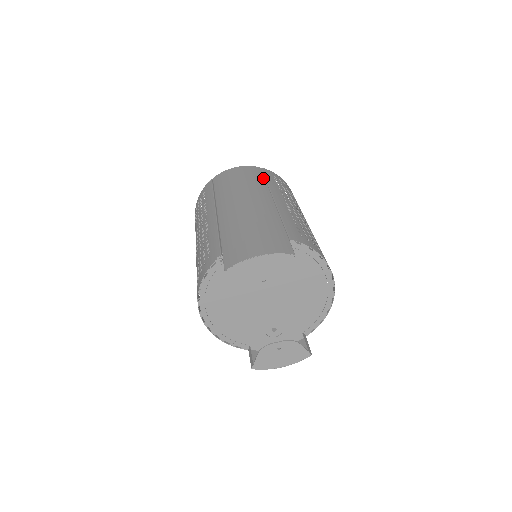
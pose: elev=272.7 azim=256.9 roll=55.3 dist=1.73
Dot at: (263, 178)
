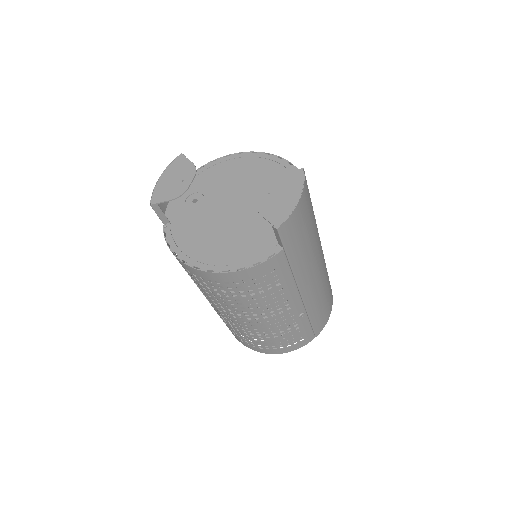
Dot at: occluded
